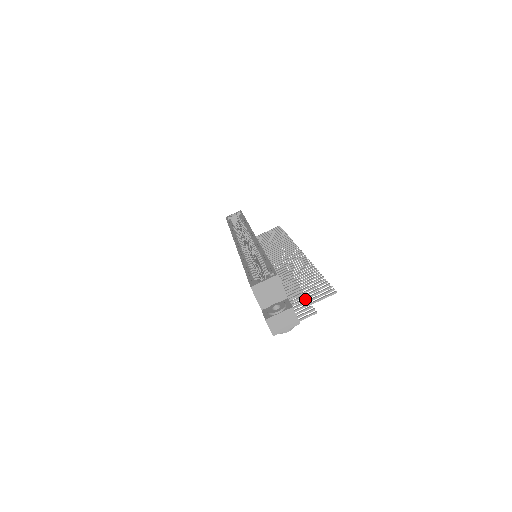
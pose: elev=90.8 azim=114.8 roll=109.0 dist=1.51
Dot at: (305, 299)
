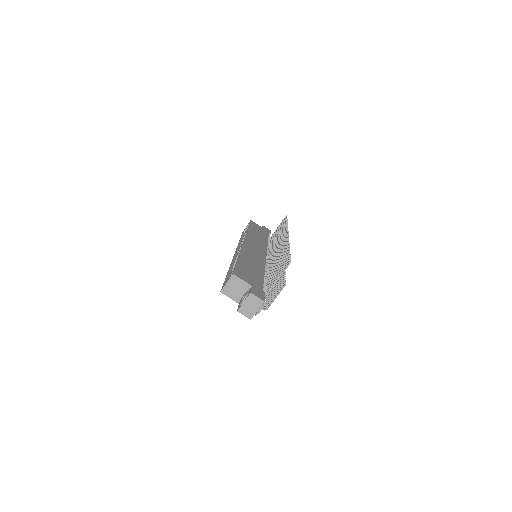
Dot at: occluded
